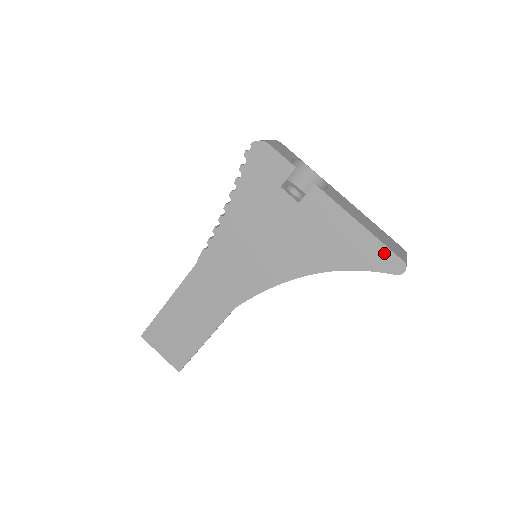
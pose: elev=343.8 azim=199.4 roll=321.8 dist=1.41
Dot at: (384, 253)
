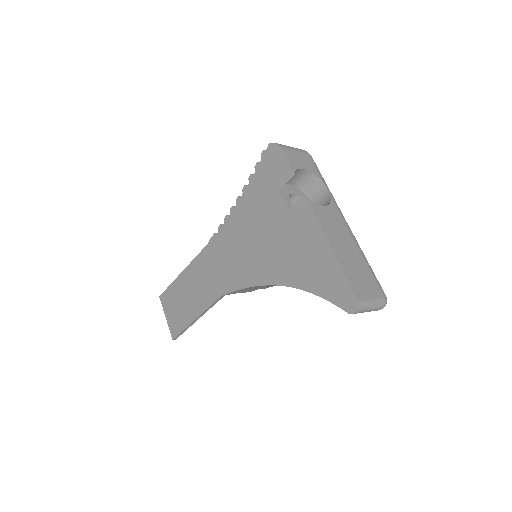
Dot at: (343, 285)
